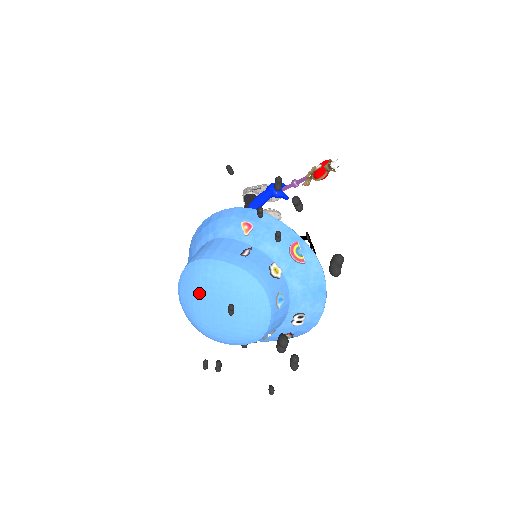
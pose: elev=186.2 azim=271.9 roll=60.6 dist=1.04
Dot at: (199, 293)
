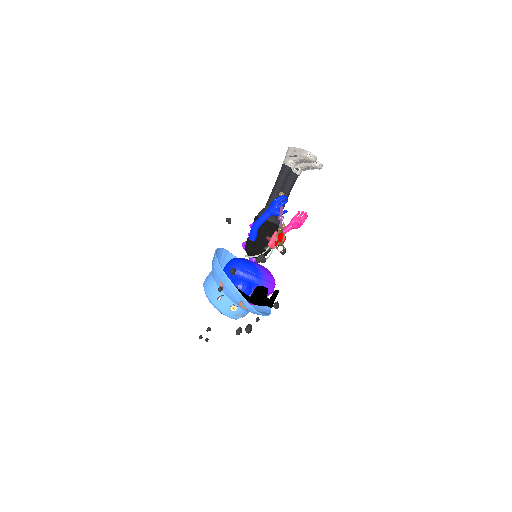
Dot at: occluded
